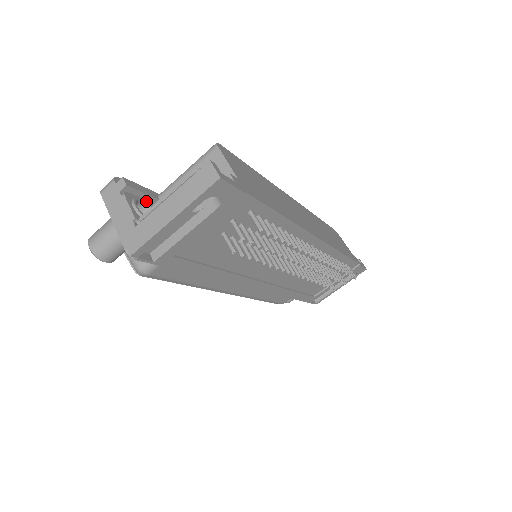
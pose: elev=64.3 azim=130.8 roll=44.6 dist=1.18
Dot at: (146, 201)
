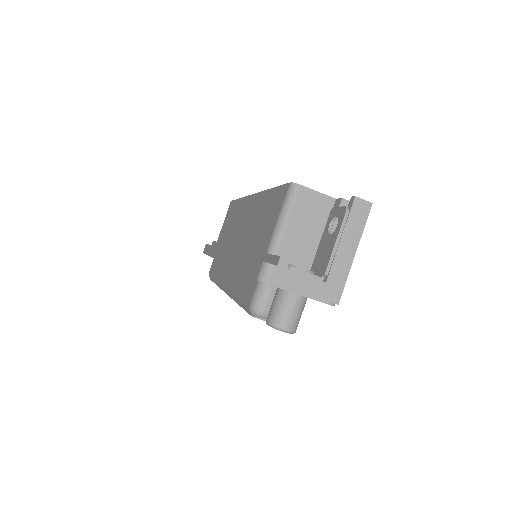
Dot at: occluded
